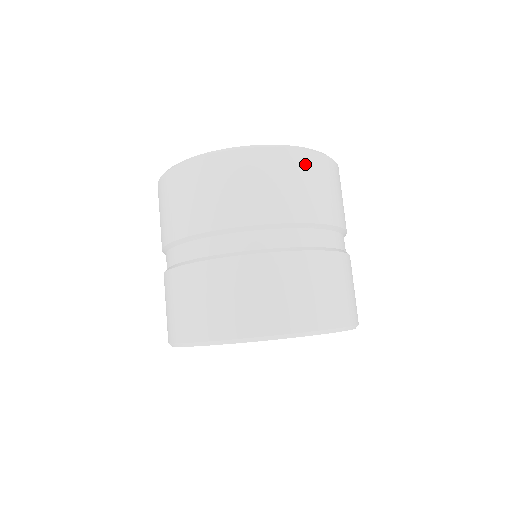
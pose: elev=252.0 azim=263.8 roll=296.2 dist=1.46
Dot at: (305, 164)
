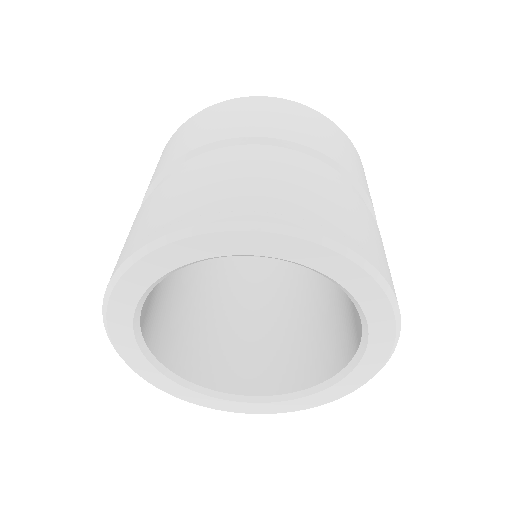
Dot at: (333, 129)
